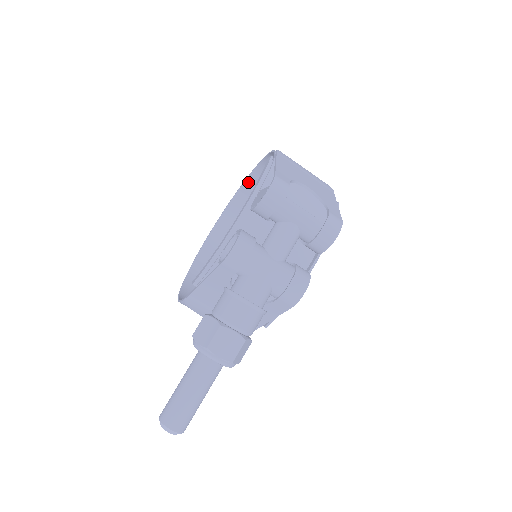
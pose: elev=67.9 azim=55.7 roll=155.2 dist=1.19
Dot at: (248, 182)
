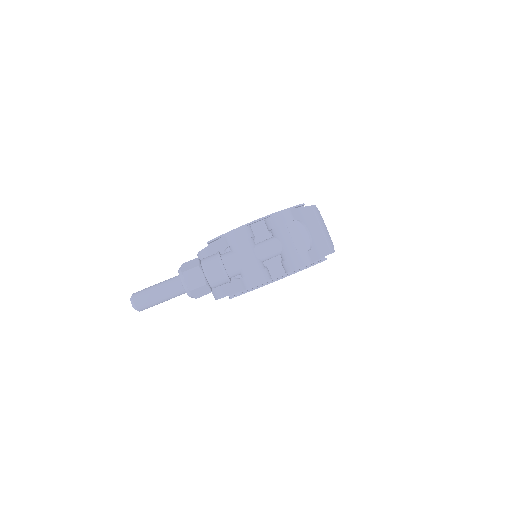
Dot at: occluded
